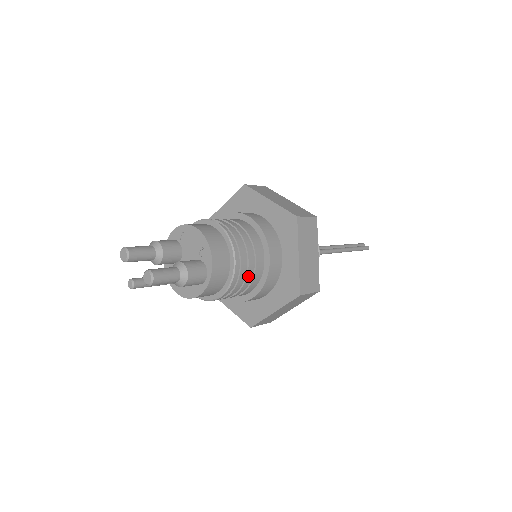
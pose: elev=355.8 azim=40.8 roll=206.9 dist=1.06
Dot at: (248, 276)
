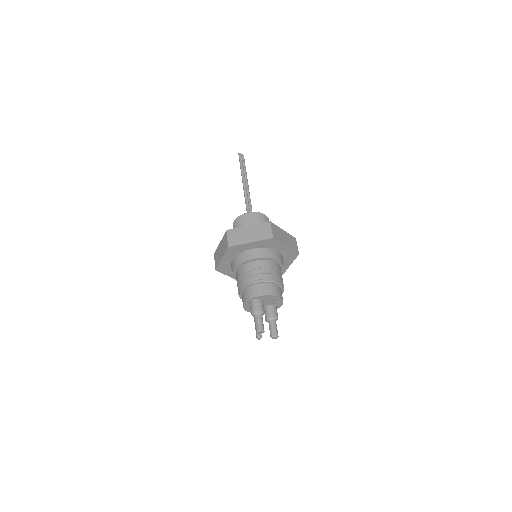
Dot at: occluded
